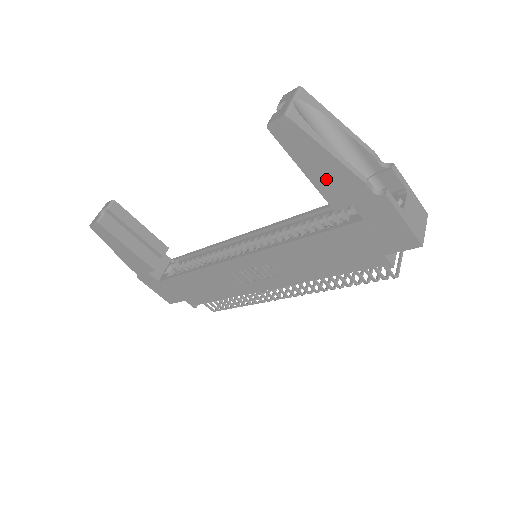
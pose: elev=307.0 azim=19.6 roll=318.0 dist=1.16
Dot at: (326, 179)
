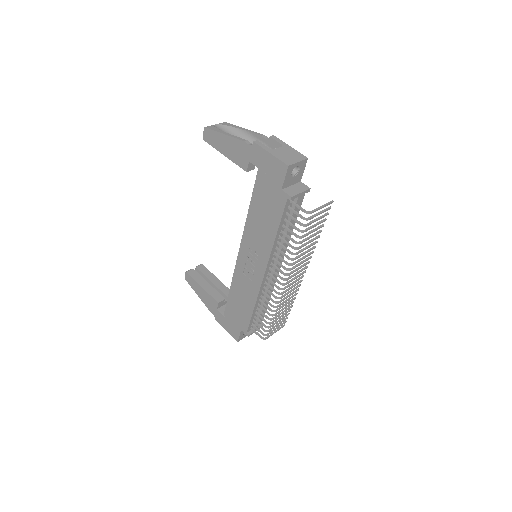
Dot at: (232, 152)
